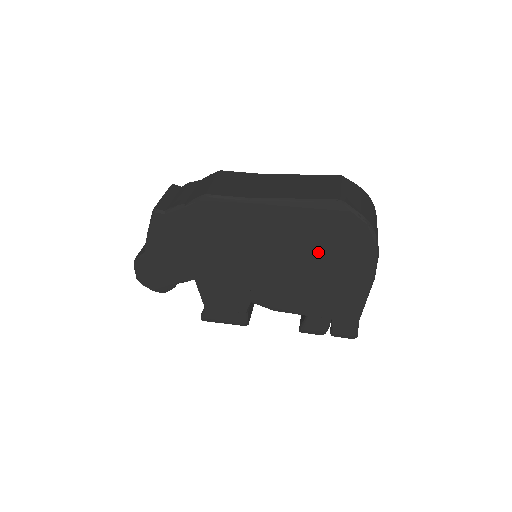
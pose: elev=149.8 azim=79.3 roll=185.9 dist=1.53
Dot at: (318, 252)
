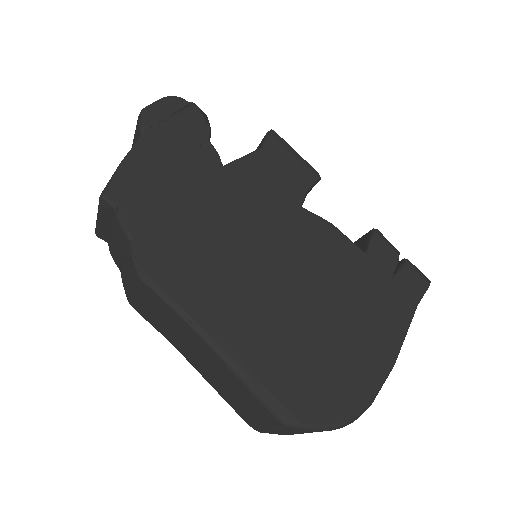
Dot at: occluded
